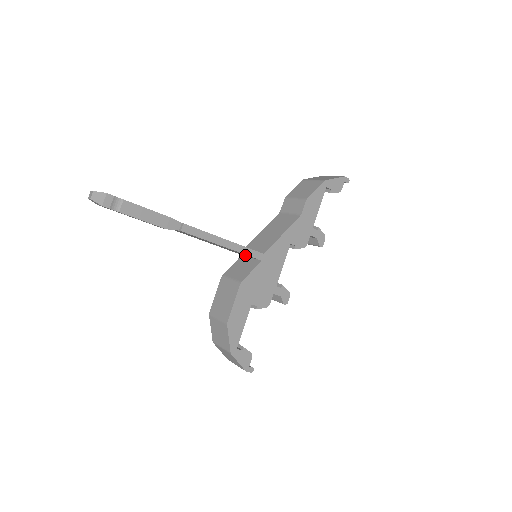
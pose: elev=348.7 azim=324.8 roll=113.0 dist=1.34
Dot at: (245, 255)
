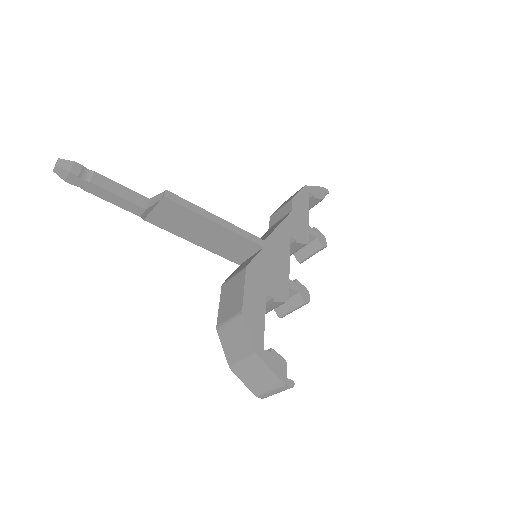
Dot at: (243, 251)
